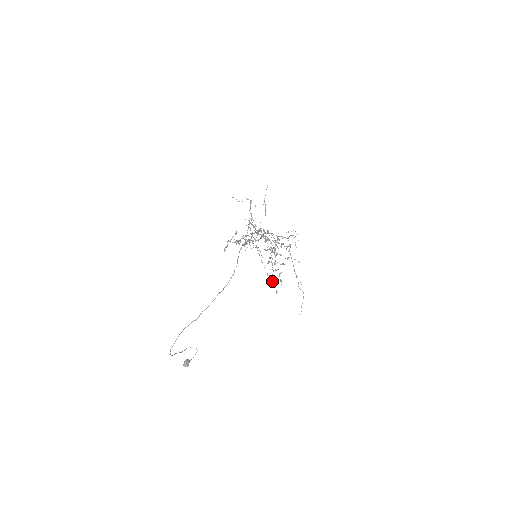
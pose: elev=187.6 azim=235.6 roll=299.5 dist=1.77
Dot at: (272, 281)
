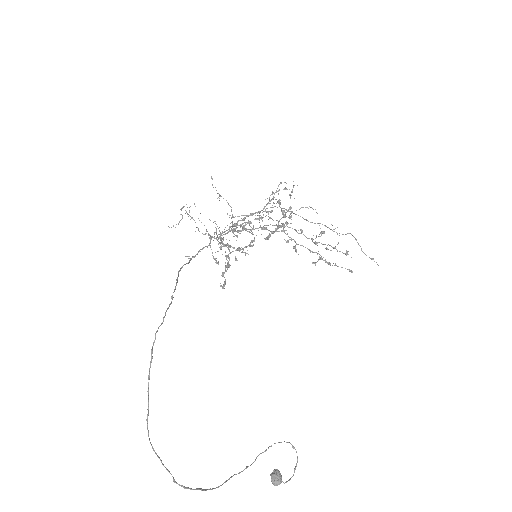
Dot at: occluded
